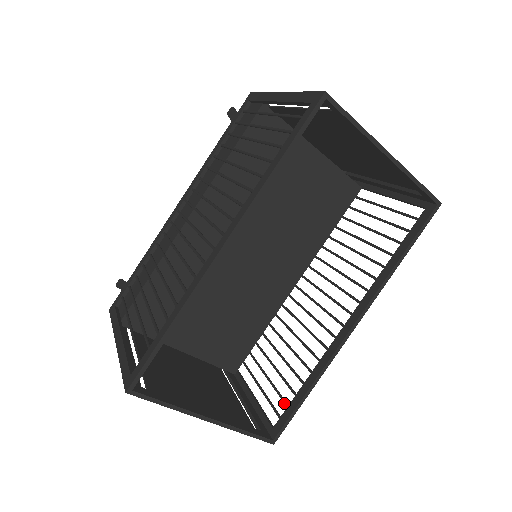
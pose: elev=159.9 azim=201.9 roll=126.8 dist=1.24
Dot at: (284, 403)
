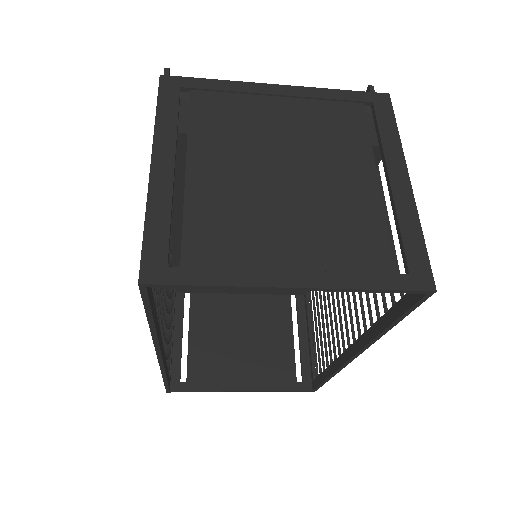
Dot at: (319, 368)
